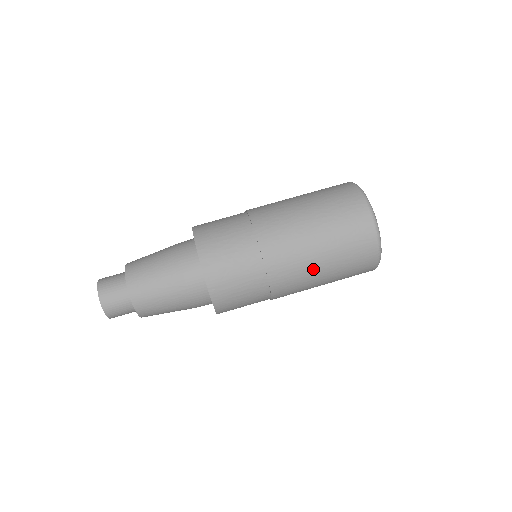
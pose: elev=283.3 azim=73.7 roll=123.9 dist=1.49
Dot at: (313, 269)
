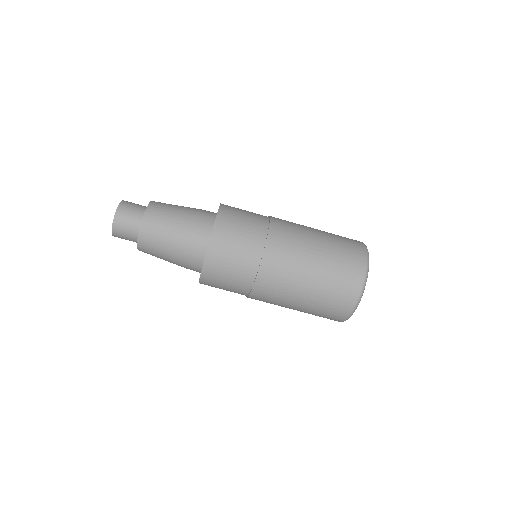
Dot at: occluded
